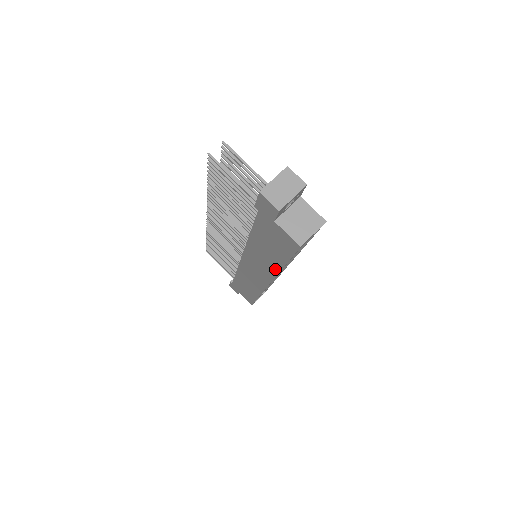
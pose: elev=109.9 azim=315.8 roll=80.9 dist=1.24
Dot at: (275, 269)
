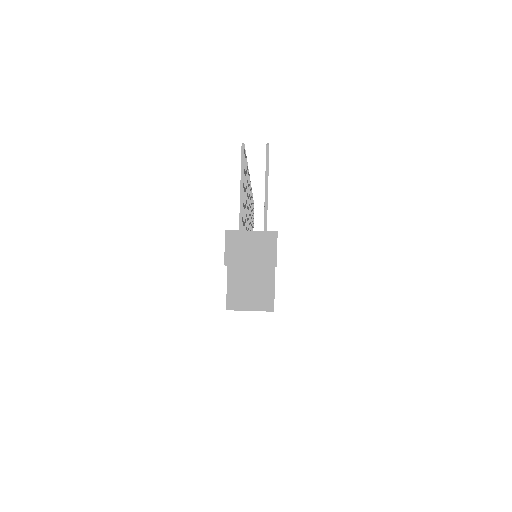
Dot at: occluded
